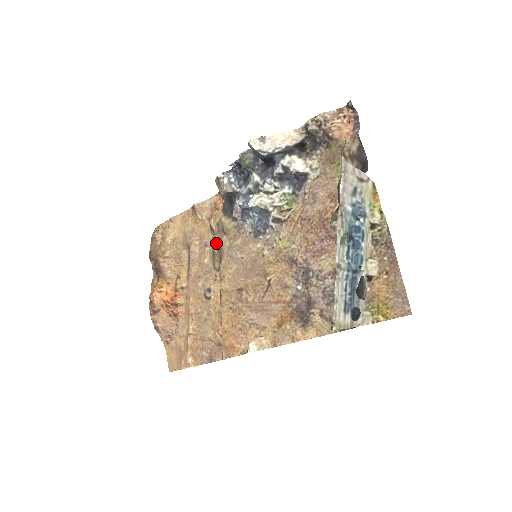
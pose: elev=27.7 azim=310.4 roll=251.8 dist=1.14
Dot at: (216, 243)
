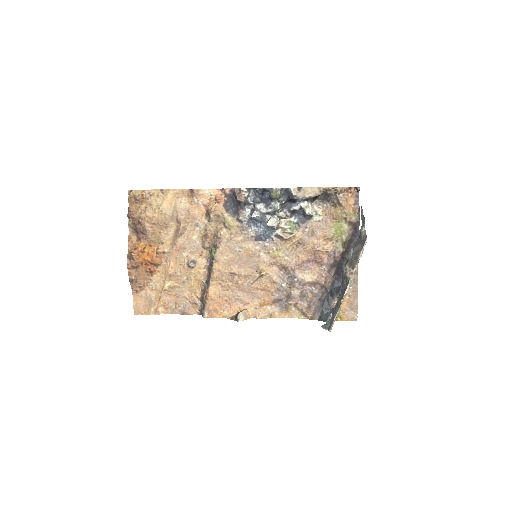
Dot at: (212, 229)
